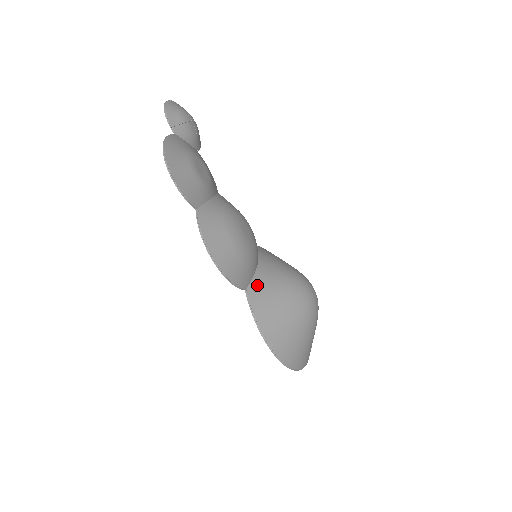
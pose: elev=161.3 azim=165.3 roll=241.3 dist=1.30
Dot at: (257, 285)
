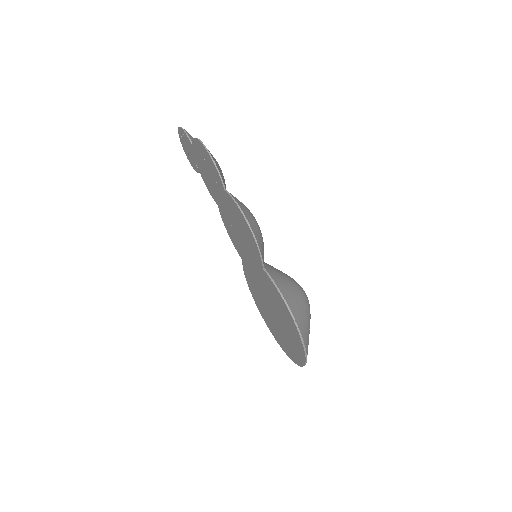
Dot at: (270, 268)
